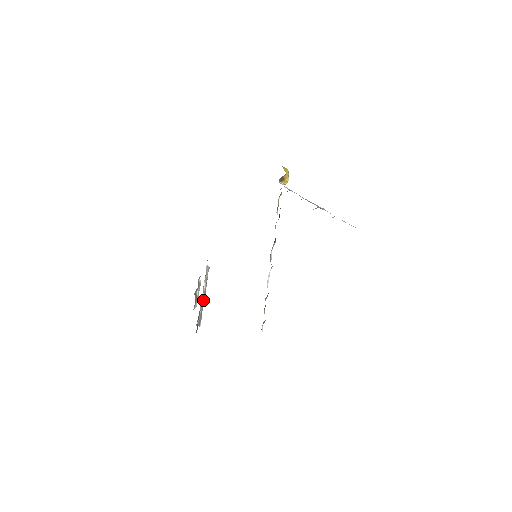
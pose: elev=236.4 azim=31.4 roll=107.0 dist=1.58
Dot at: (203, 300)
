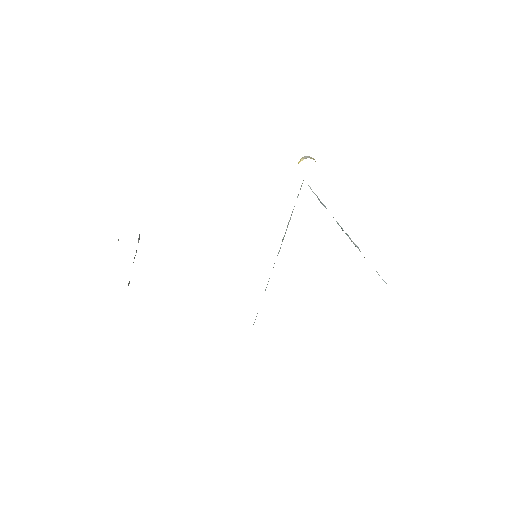
Dot at: occluded
